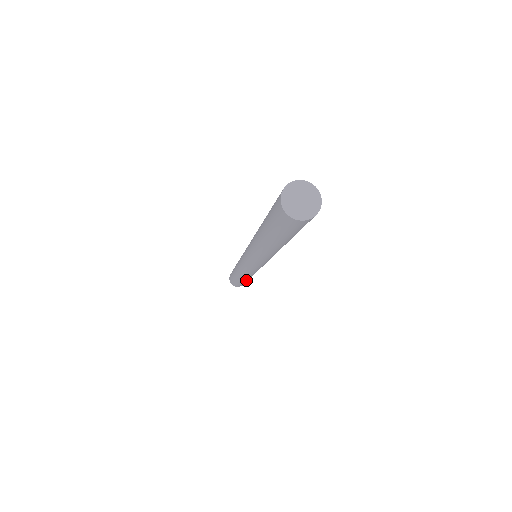
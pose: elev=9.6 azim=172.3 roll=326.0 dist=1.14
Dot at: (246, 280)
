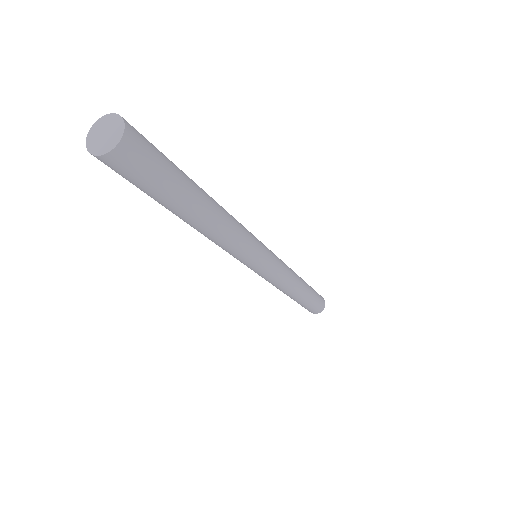
Dot at: (293, 298)
